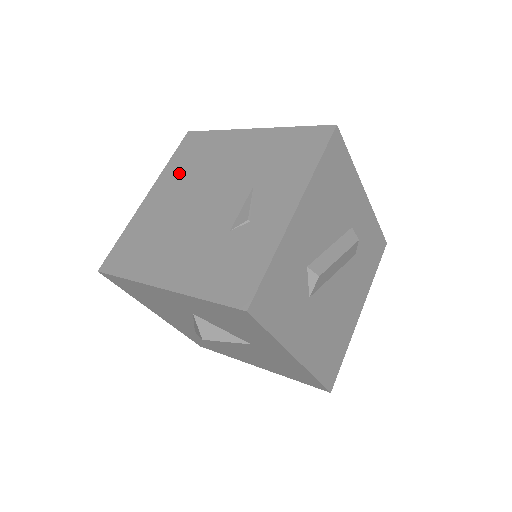
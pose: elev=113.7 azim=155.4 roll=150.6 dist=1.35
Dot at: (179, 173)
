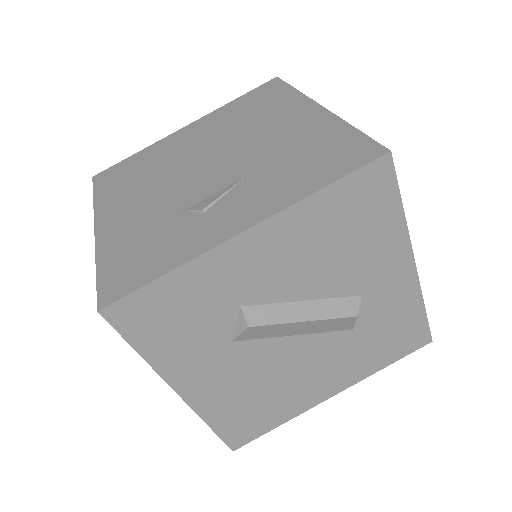
Dot at: (225, 118)
